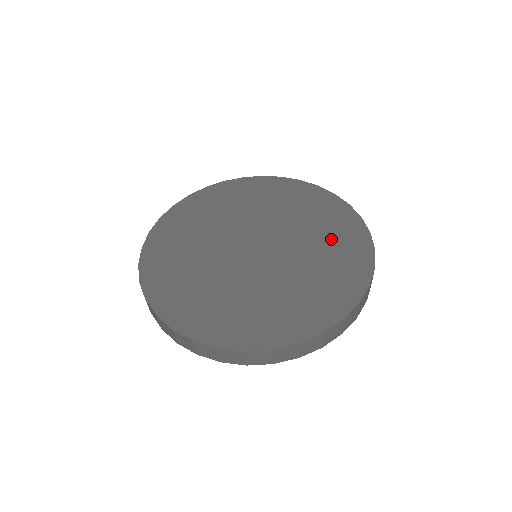
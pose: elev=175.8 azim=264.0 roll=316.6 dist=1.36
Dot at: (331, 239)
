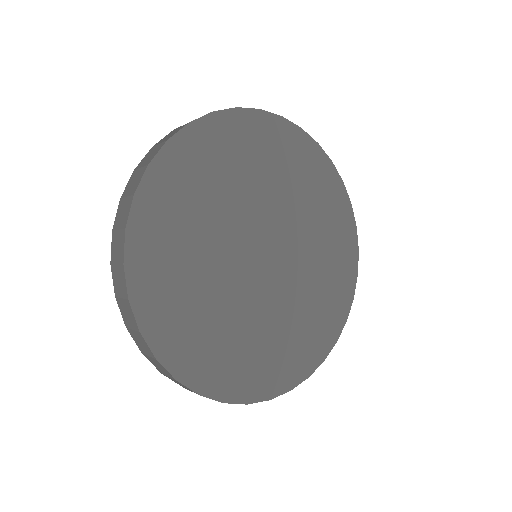
Dot at: (330, 255)
